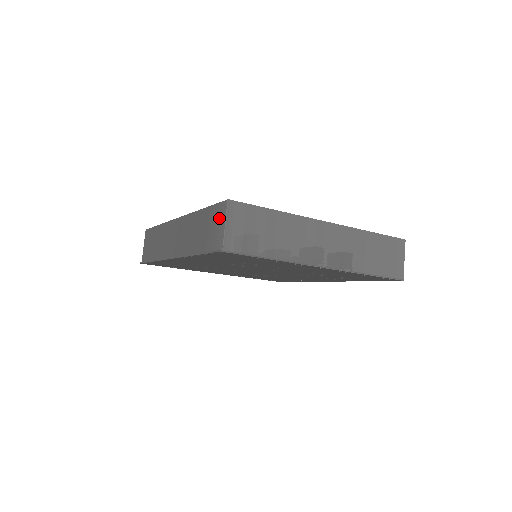
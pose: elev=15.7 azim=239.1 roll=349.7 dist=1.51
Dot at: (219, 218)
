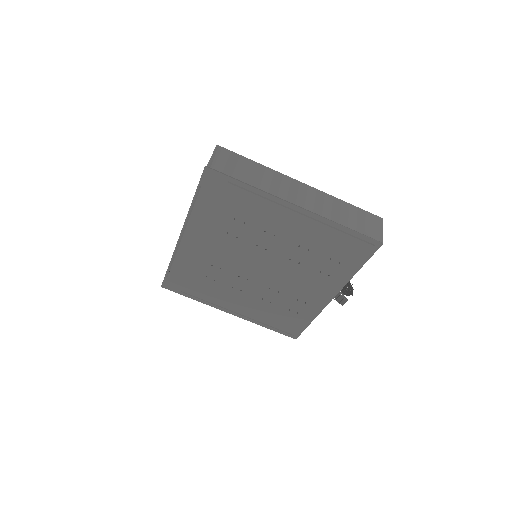
Dot at: occluded
